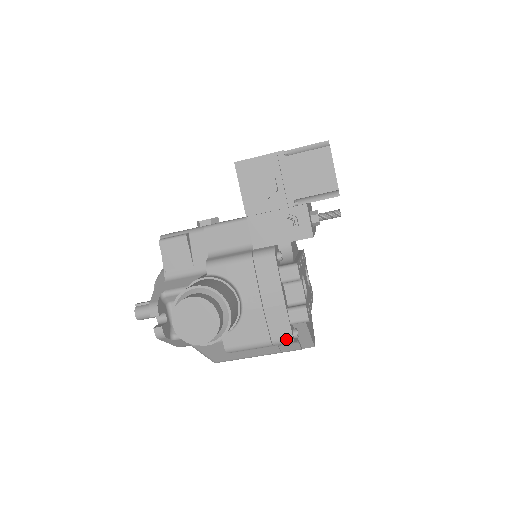
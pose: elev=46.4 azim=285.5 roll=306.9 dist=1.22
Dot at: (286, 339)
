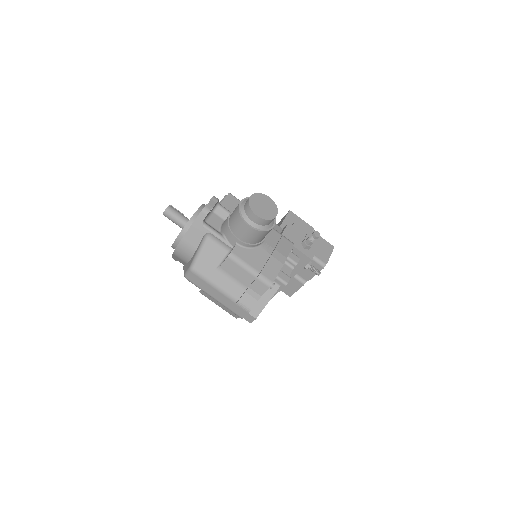
Dot at: (269, 280)
